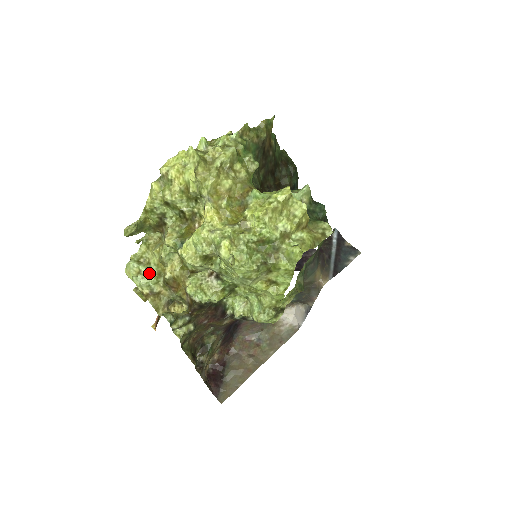
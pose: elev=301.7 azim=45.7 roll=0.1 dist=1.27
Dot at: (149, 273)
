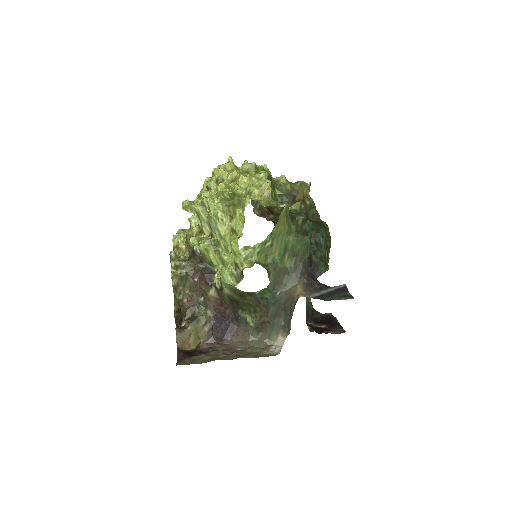
Dot at: (182, 234)
